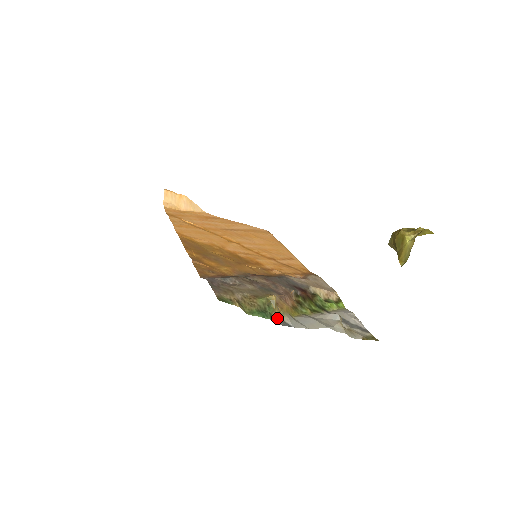
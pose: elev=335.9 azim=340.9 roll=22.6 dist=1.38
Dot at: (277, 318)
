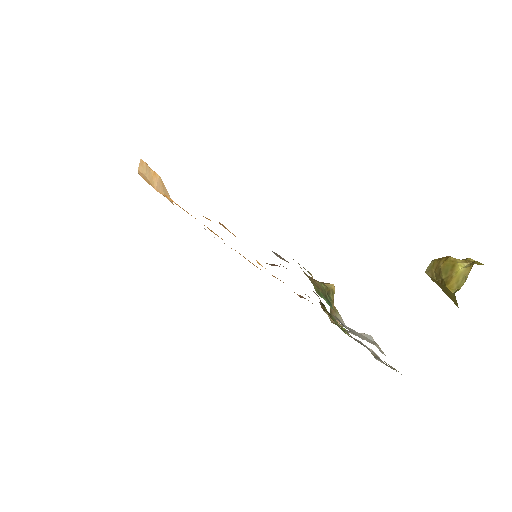
Dot at: (333, 313)
